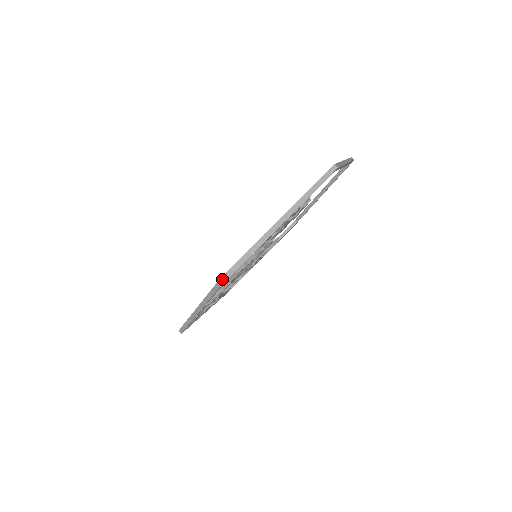
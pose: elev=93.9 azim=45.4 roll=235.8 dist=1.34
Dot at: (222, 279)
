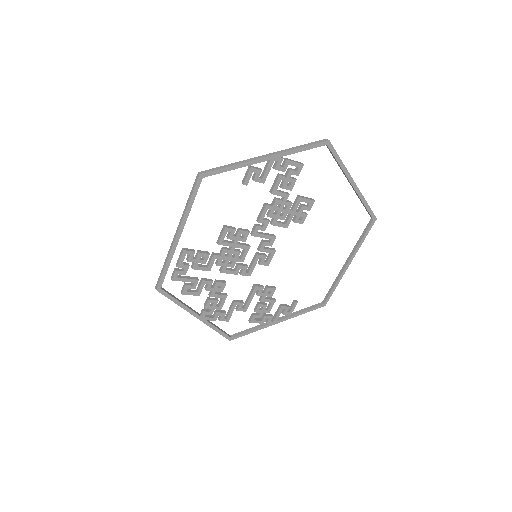
Dot at: (198, 173)
